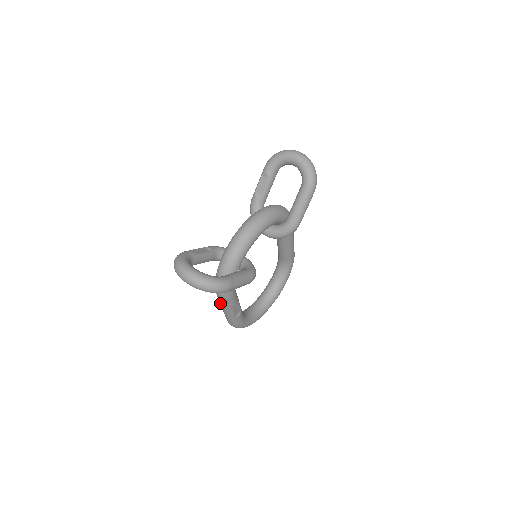
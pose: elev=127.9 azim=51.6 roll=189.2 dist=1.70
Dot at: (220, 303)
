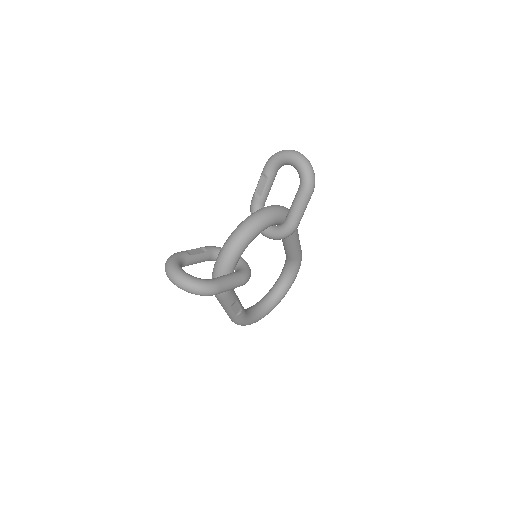
Dot at: (219, 302)
